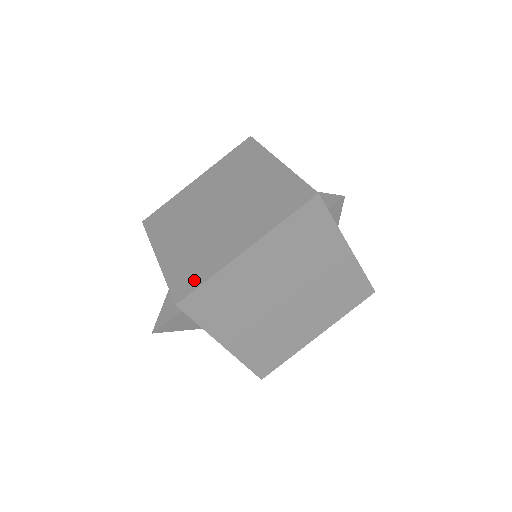
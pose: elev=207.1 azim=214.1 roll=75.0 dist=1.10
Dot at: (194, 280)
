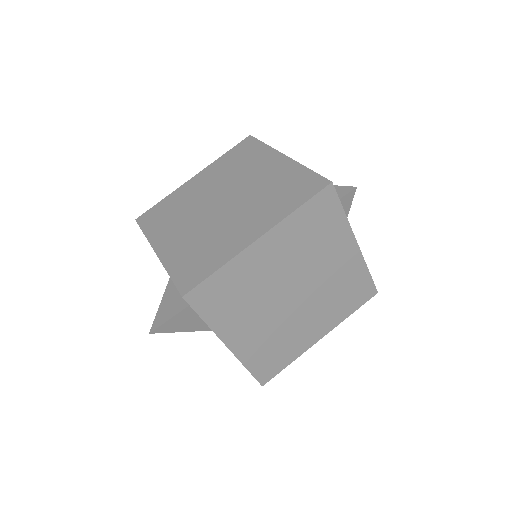
Dot at: (202, 271)
